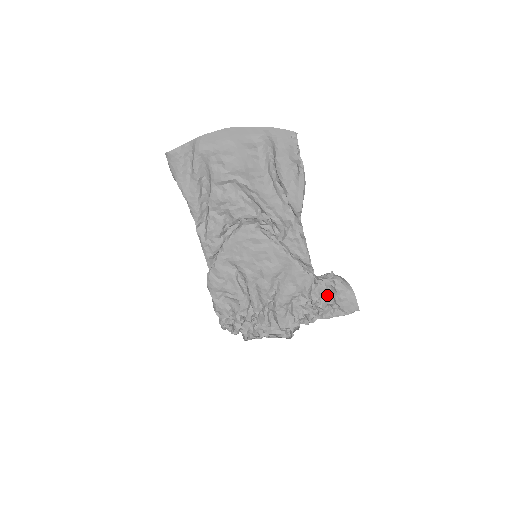
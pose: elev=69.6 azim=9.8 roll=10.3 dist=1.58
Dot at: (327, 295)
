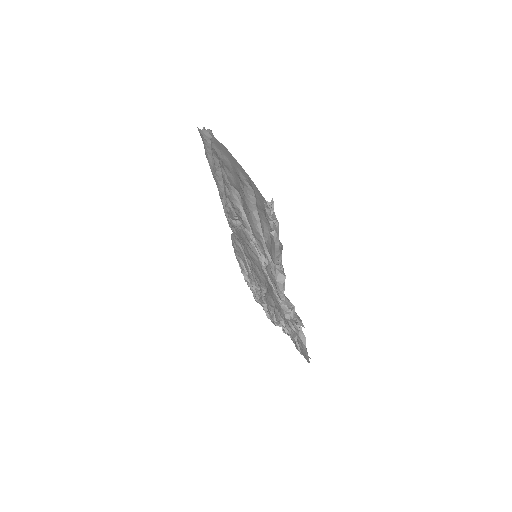
Dot at: occluded
